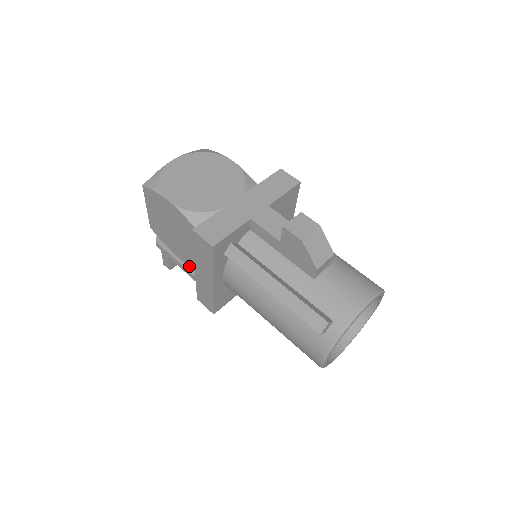
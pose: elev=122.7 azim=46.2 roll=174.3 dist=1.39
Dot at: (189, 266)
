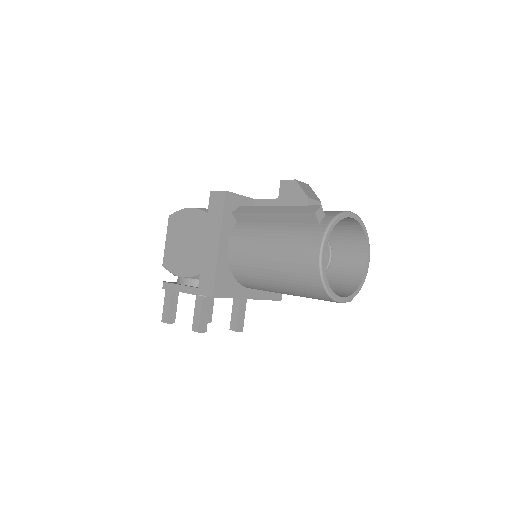
Dot at: (192, 286)
